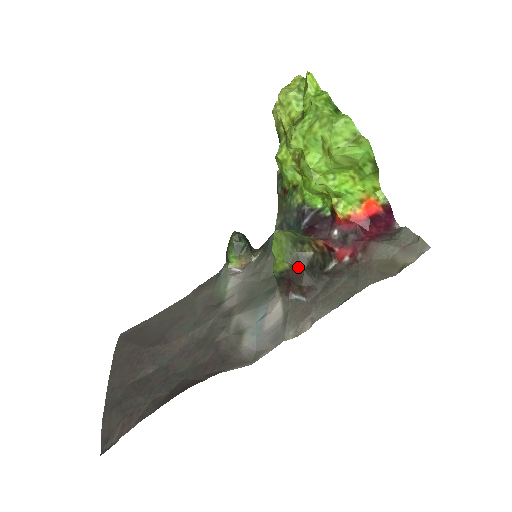
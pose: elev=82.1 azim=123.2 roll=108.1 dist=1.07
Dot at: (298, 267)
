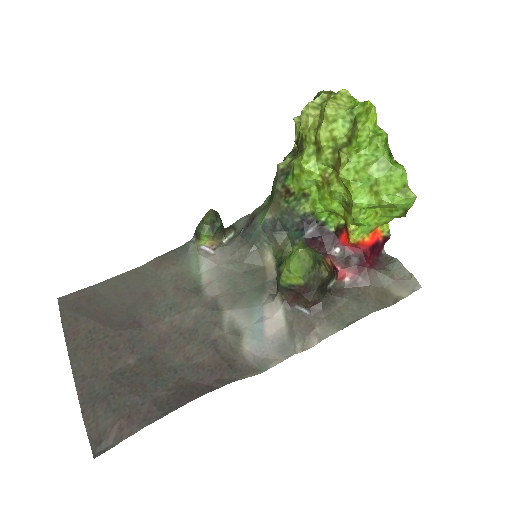
Dot at: (312, 285)
